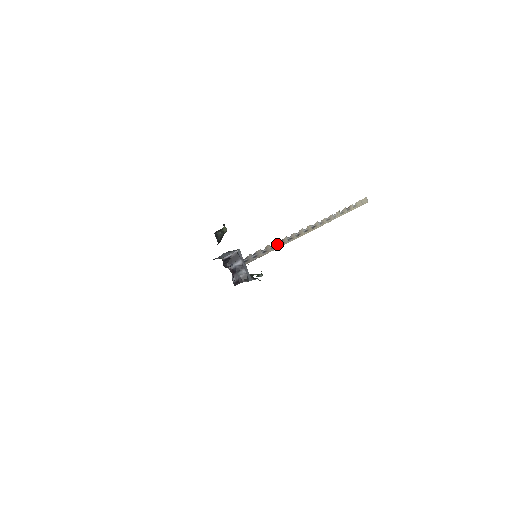
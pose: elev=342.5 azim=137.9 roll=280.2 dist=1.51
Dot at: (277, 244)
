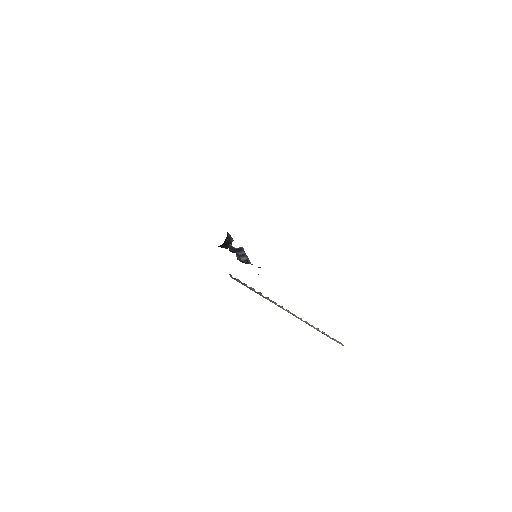
Dot at: (268, 299)
